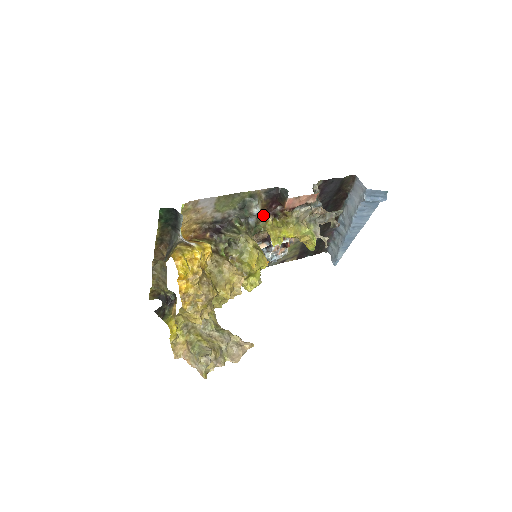
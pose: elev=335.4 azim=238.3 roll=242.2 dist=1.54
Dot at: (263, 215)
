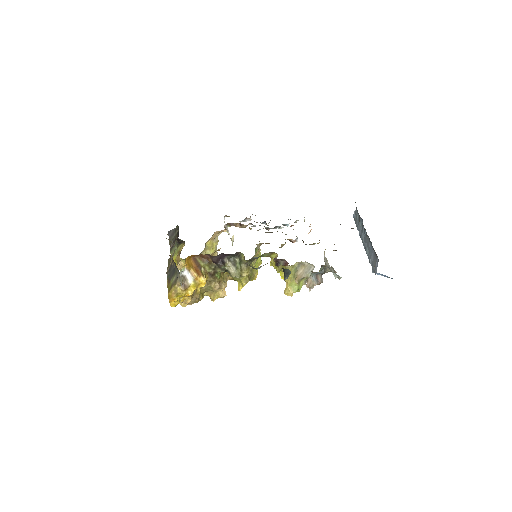
Dot at: occluded
